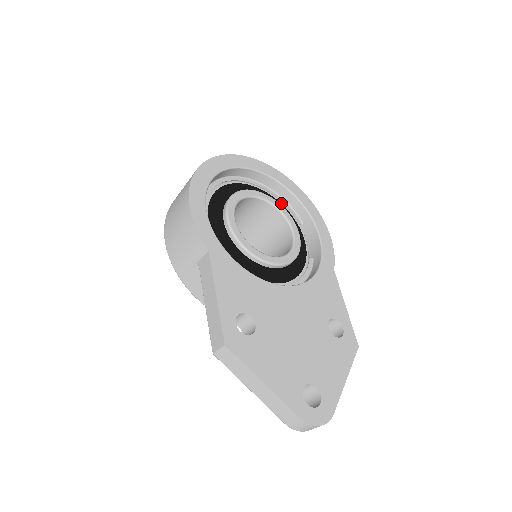
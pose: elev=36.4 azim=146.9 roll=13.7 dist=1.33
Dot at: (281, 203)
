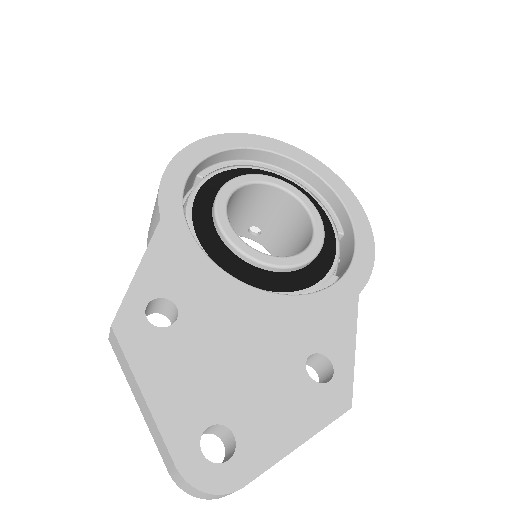
Dot at: (320, 205)
